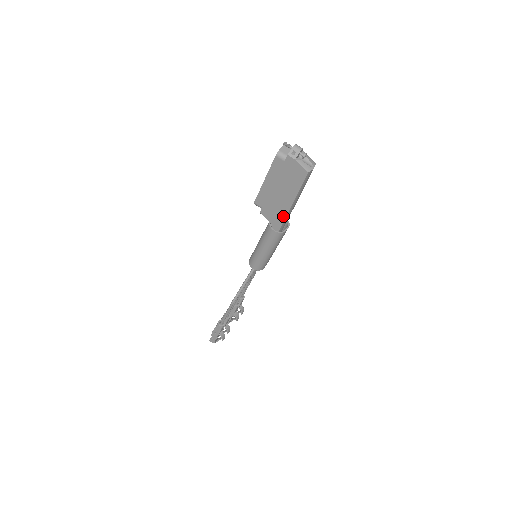
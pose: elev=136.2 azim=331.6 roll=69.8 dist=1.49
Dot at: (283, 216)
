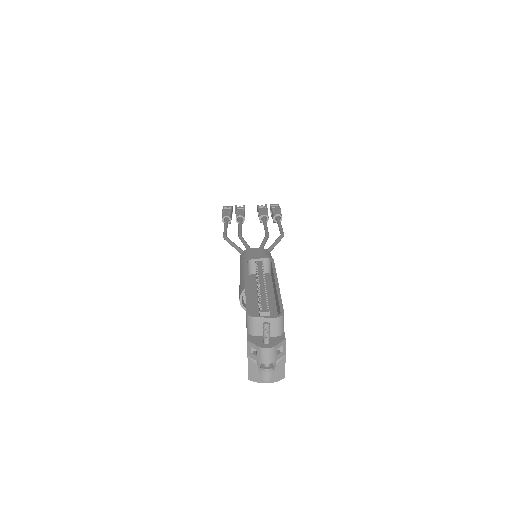
Dot at: occluded
